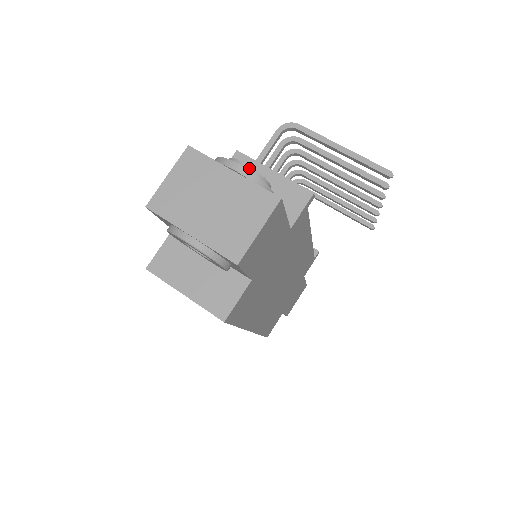
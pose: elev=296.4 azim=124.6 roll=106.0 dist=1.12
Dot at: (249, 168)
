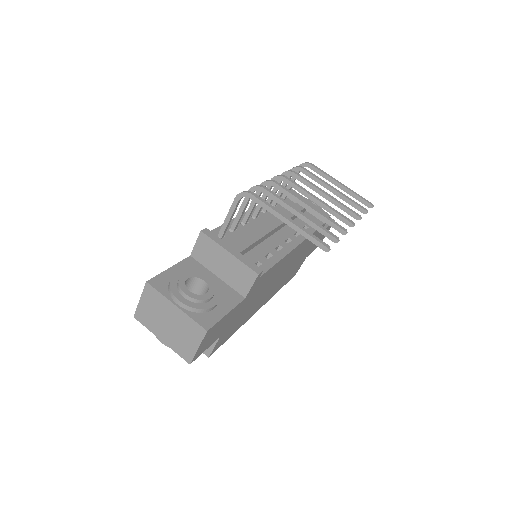
Dot at: (189, 298)
